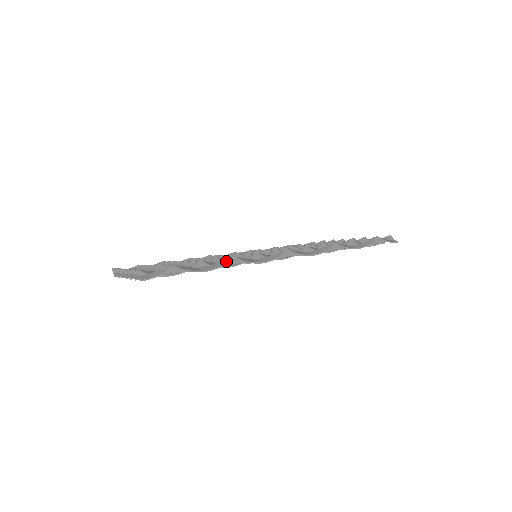
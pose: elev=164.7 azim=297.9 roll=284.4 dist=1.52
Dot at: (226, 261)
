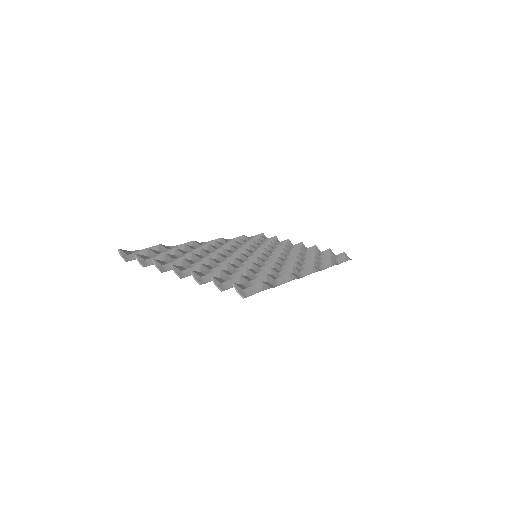
Dot at: (287, 277)
